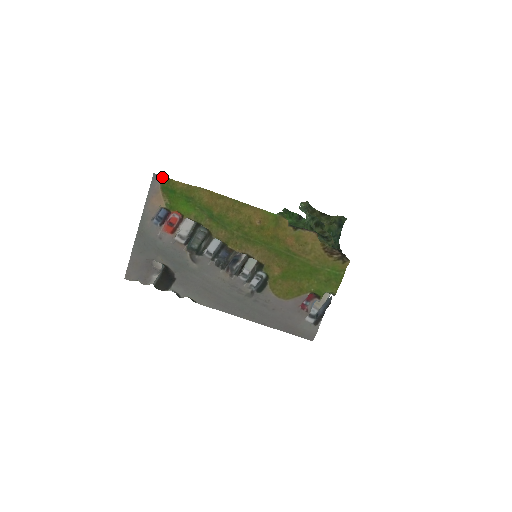
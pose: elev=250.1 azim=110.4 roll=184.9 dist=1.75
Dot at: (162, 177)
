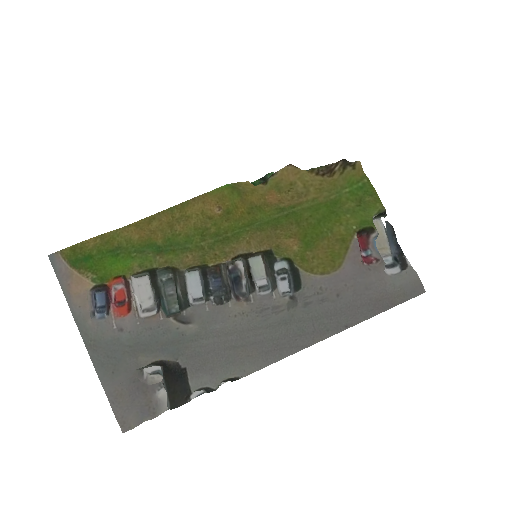
Dot at: (61, 252)
